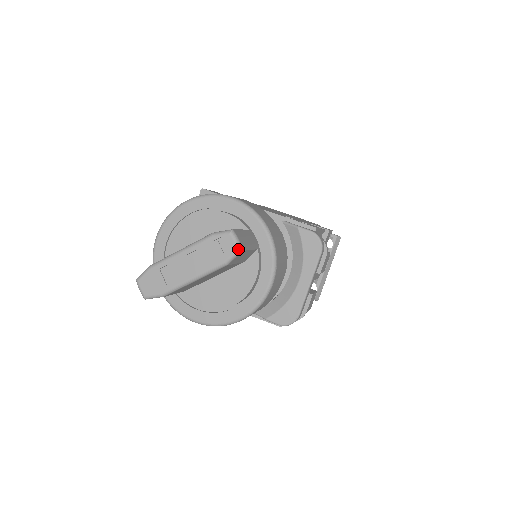
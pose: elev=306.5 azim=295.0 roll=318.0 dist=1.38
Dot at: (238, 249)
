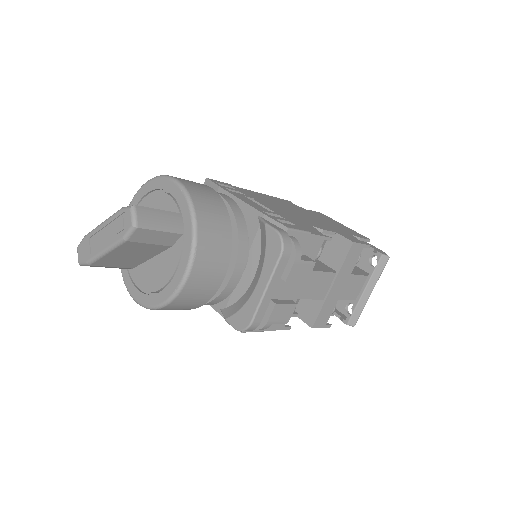
Dot at: (132, 225)
